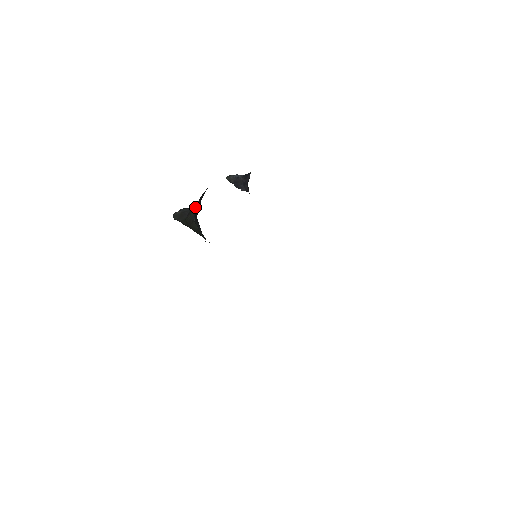
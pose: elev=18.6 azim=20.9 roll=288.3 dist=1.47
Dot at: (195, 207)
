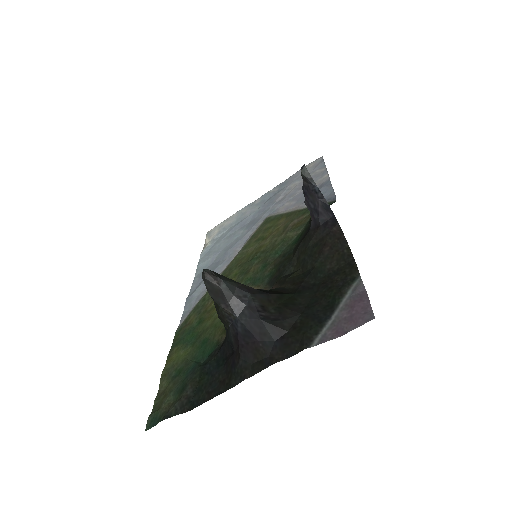
Dot at: (244, 321)
